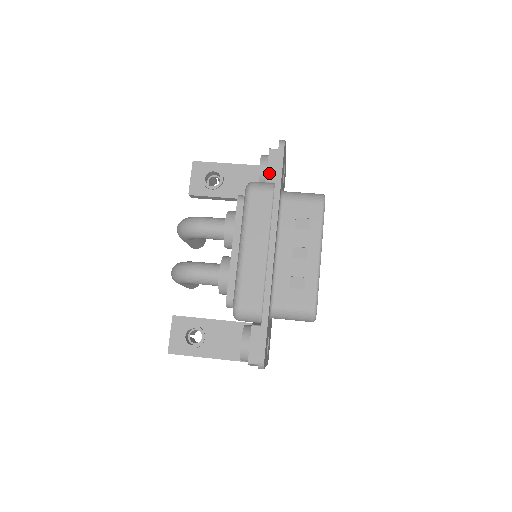
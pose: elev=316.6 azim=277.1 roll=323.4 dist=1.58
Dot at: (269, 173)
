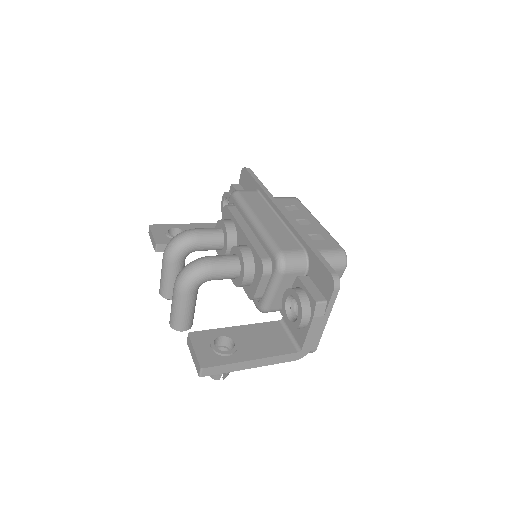
Dot at: occluded
